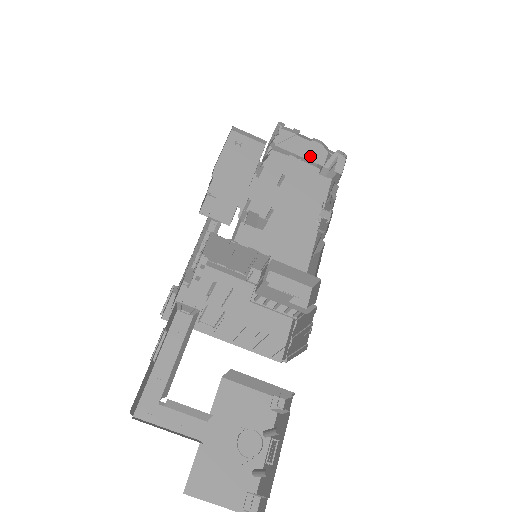
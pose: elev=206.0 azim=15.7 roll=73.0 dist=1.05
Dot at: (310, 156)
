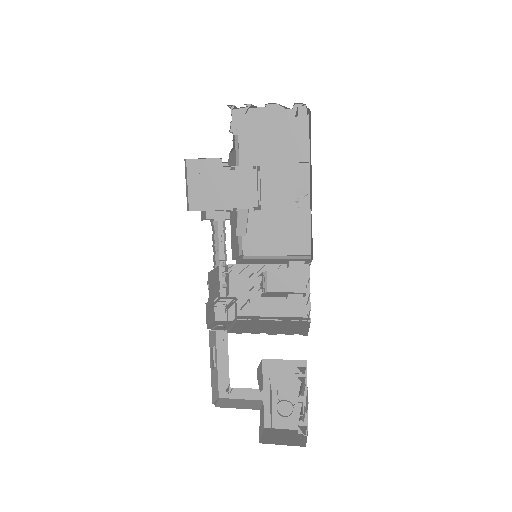
Dot at: (270, 127)
